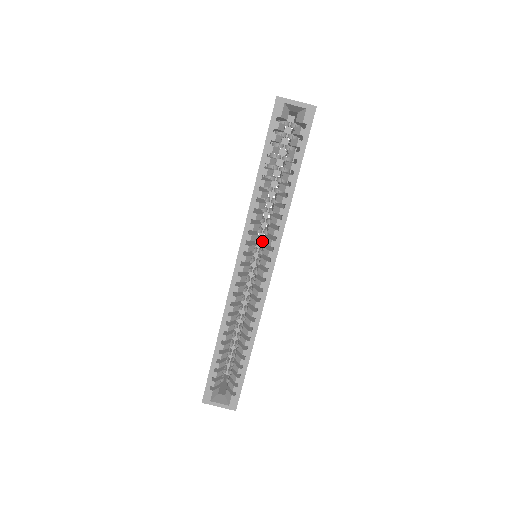
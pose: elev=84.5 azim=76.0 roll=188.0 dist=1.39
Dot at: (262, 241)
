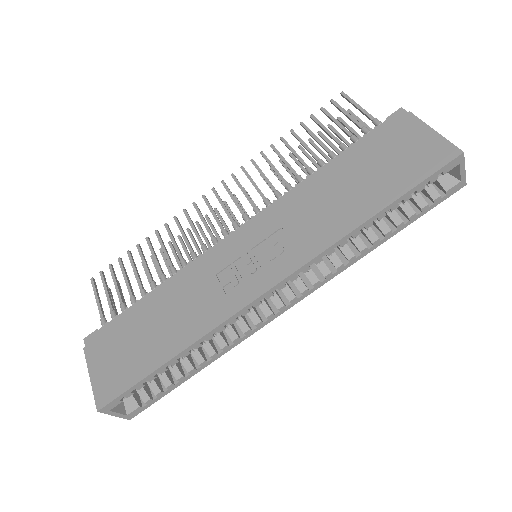
Dot at: occluded
